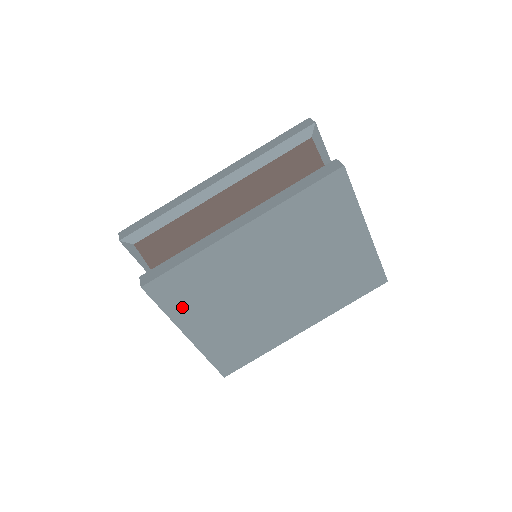
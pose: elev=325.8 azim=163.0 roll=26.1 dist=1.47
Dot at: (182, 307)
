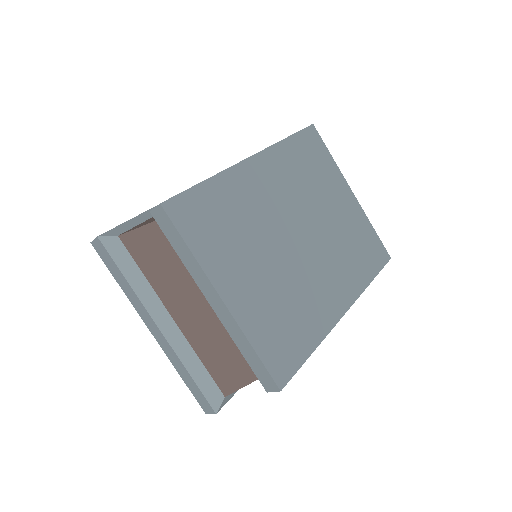
Dot at: (210, 247)
